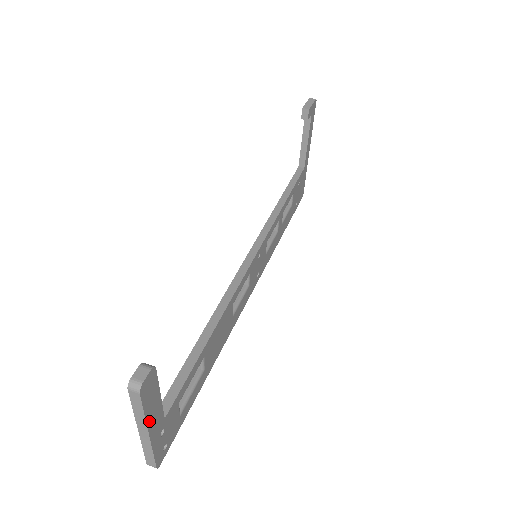
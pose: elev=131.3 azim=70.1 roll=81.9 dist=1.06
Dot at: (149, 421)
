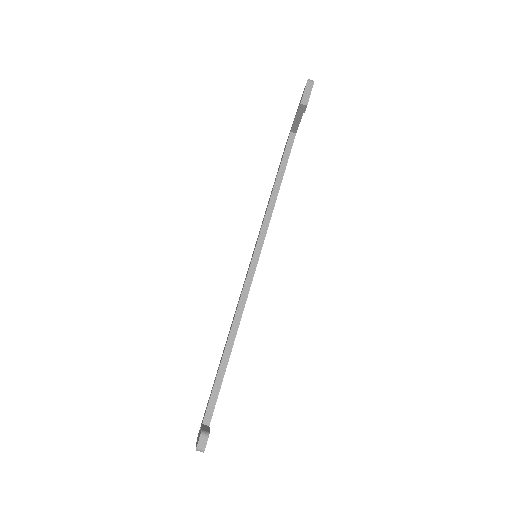
Dot at: occluded
